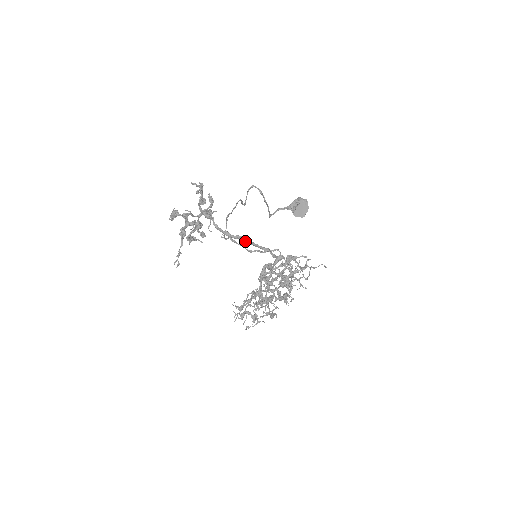
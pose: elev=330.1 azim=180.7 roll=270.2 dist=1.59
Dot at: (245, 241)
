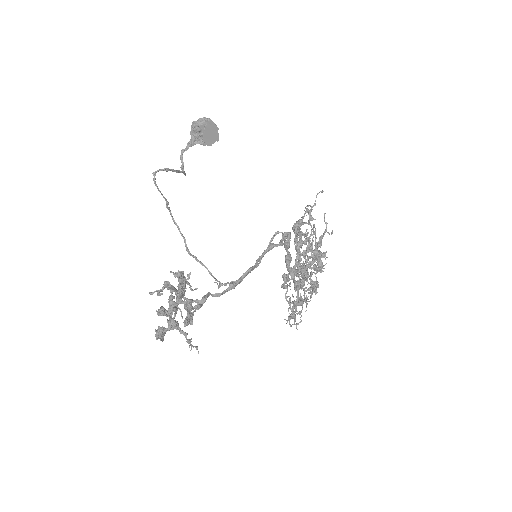
Dot at: occluded
